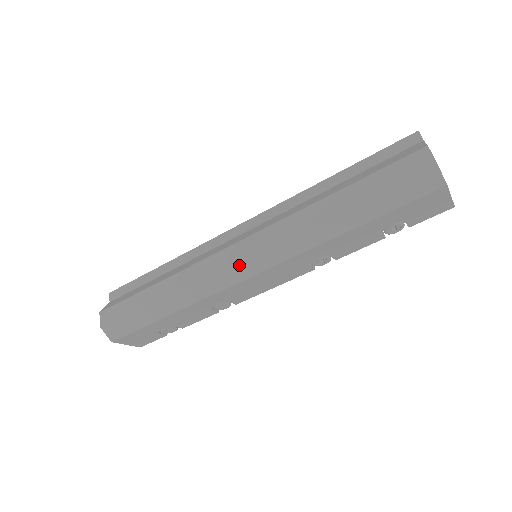
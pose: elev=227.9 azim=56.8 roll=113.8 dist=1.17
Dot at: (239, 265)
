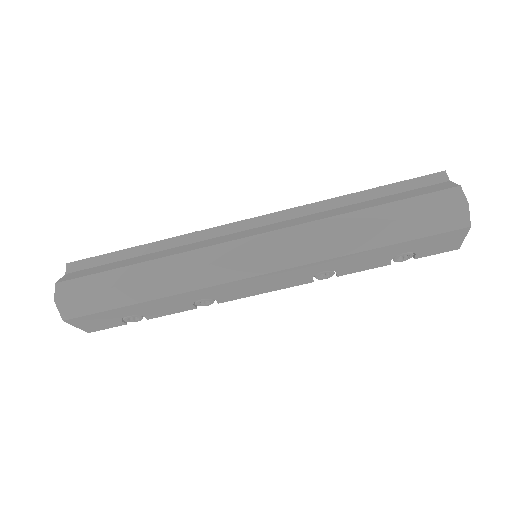
Dot at: (247, 261)
